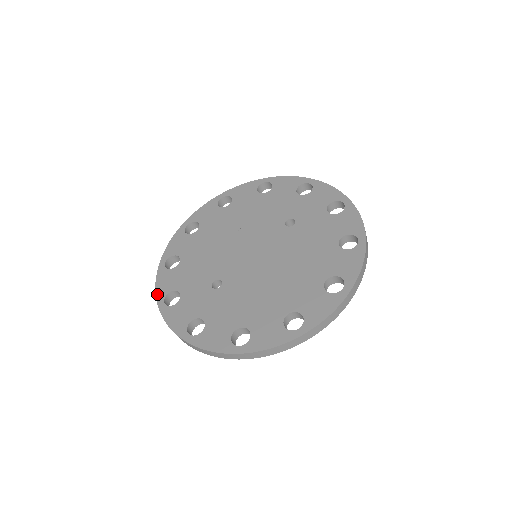
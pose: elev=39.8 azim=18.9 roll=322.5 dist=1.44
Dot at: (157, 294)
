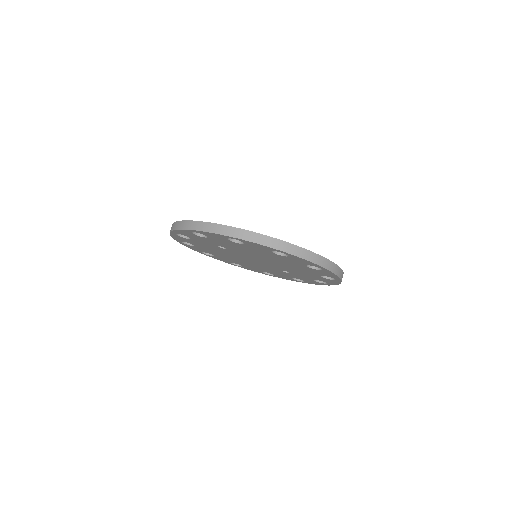
Dot at: occluded
